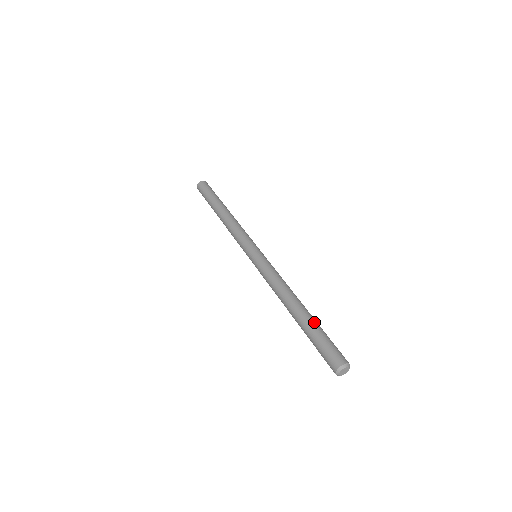
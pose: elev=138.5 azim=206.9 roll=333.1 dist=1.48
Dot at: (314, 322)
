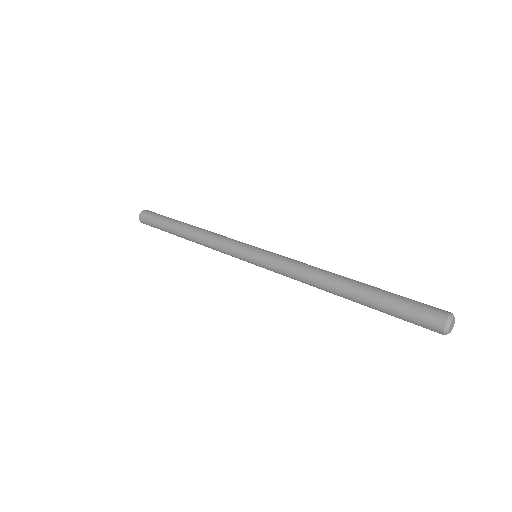
Dot at: (381, 289)
